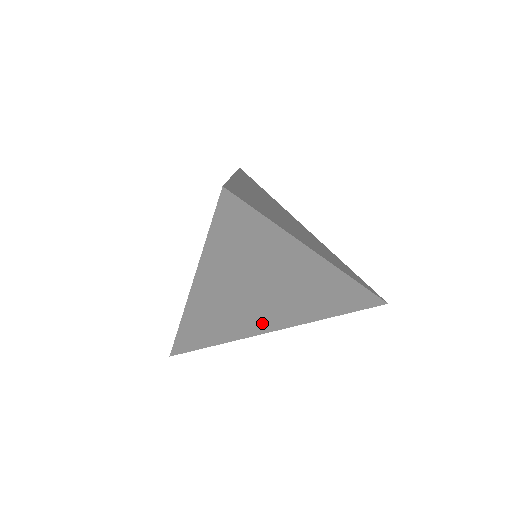
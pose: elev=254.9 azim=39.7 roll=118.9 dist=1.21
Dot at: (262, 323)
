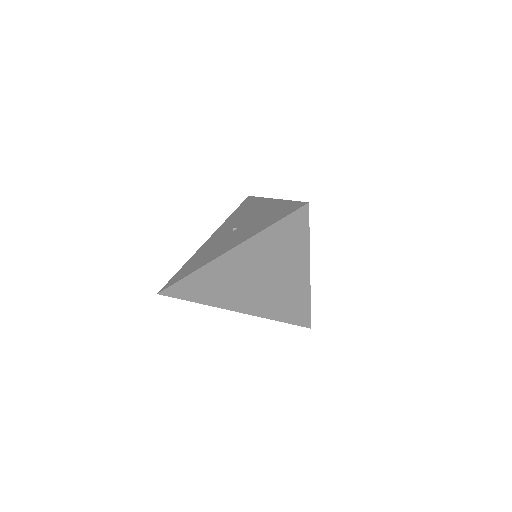
Dot at: (237, 301)
